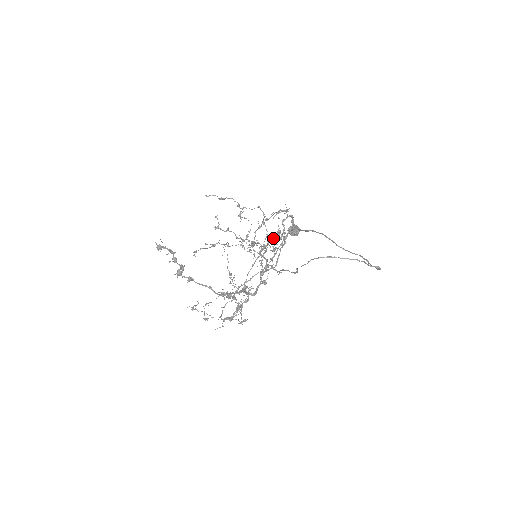
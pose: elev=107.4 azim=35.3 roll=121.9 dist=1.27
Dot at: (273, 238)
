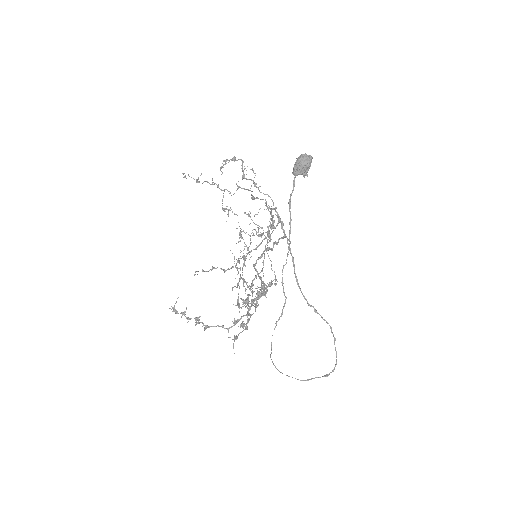
Dot at: (271, 215)
